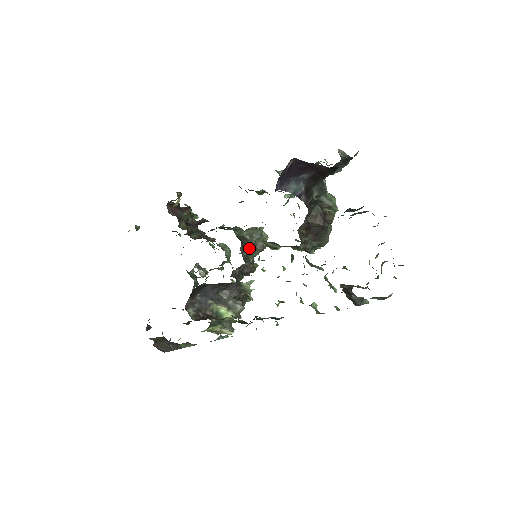
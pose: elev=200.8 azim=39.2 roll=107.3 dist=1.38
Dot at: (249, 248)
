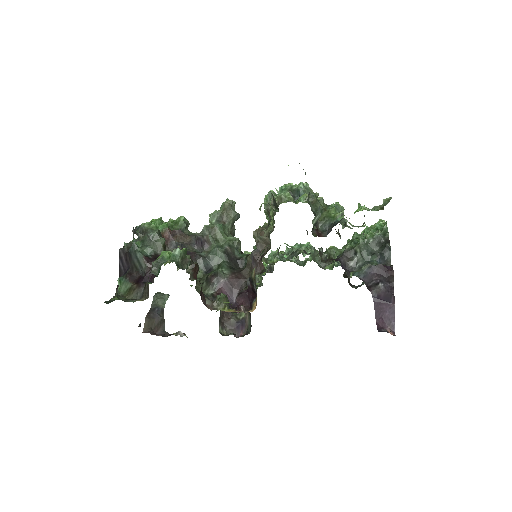
Dot at: occluded
